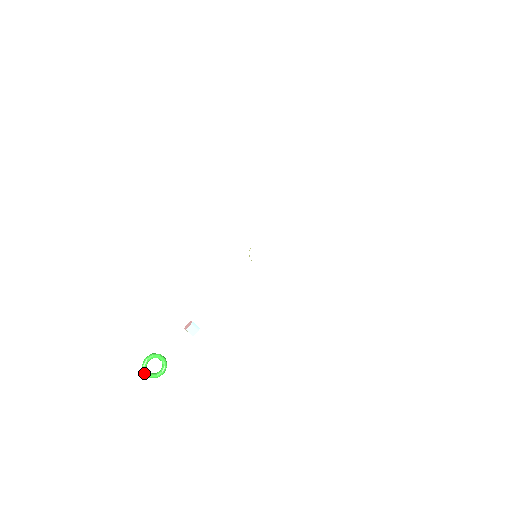
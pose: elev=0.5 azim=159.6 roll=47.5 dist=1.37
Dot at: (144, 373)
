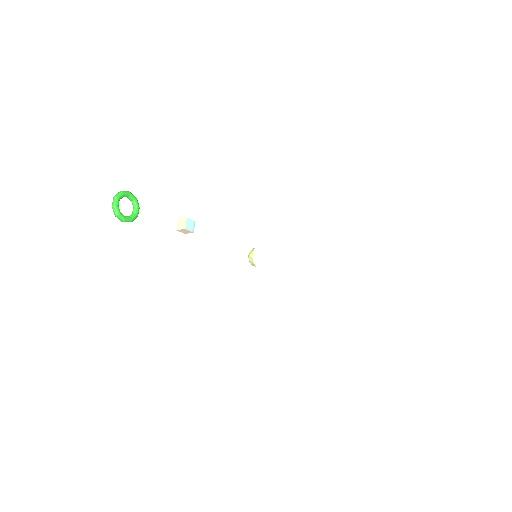
Dot at: (116, 197)
